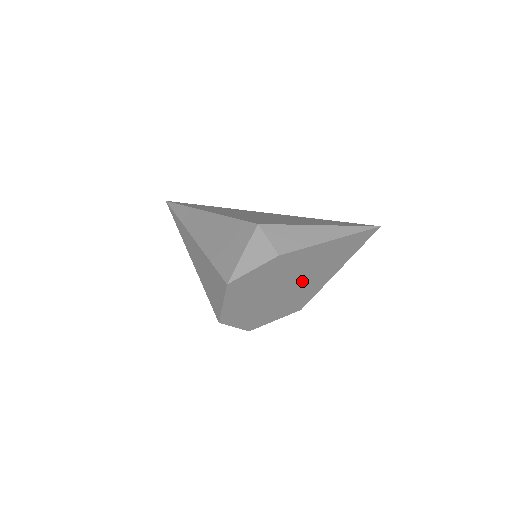
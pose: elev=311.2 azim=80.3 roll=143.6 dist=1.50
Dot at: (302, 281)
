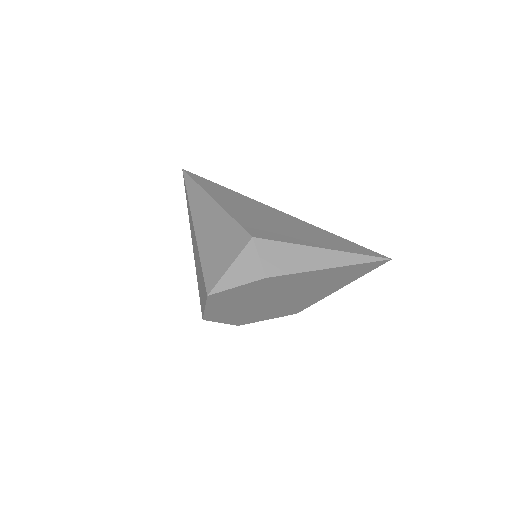
Dot at: (296, 295)
